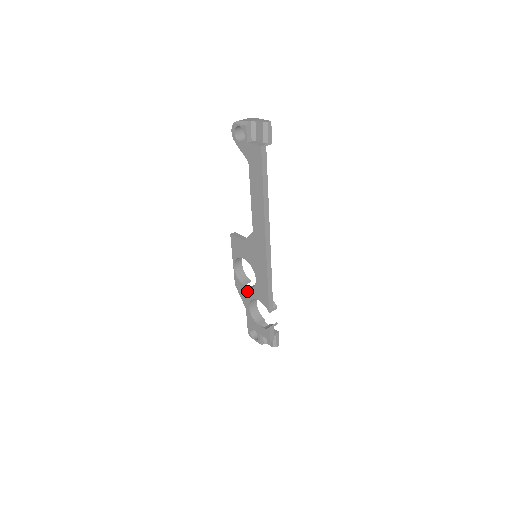
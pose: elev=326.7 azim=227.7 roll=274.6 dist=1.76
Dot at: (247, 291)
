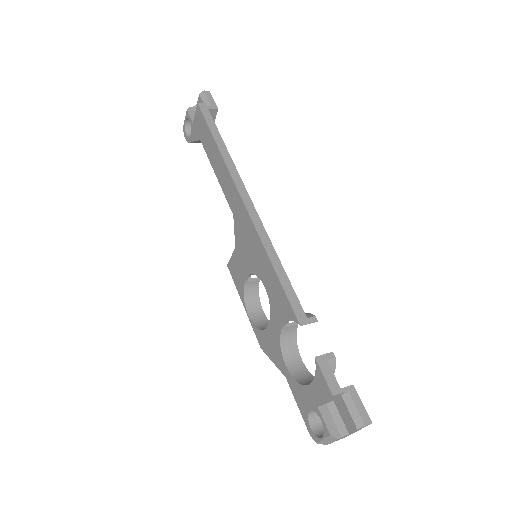
Dot at: (270, 333)
